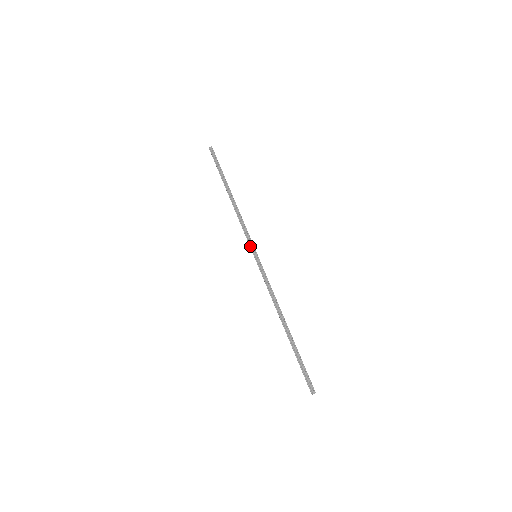
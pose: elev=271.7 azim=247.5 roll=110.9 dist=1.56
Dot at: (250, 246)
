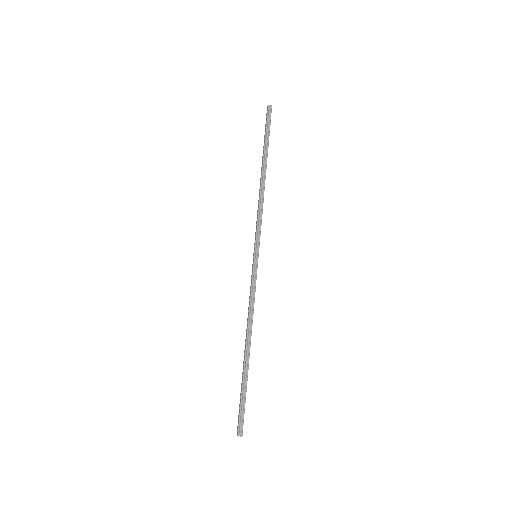
Dot at: (256, 242)
